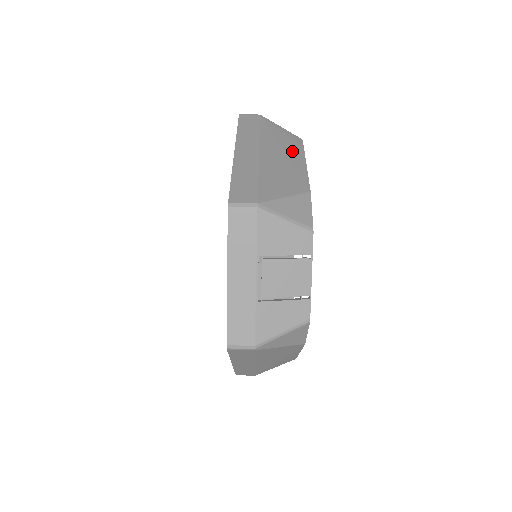
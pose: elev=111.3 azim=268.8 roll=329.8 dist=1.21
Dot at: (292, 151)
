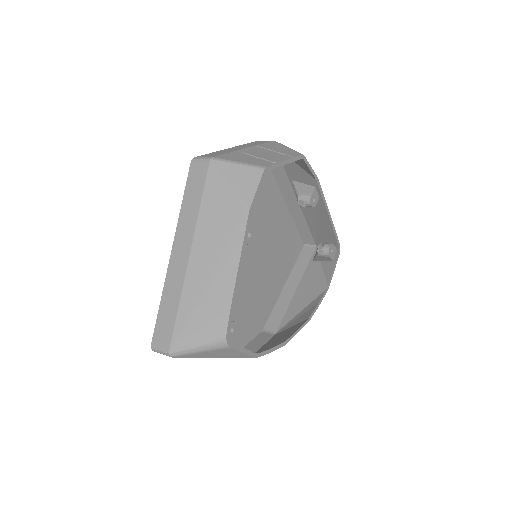
Dot at: occluded
